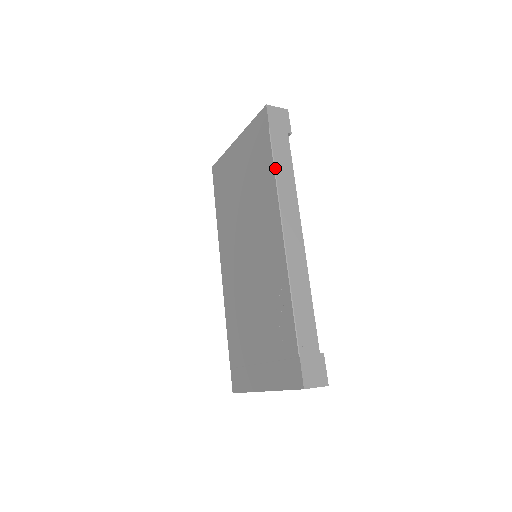
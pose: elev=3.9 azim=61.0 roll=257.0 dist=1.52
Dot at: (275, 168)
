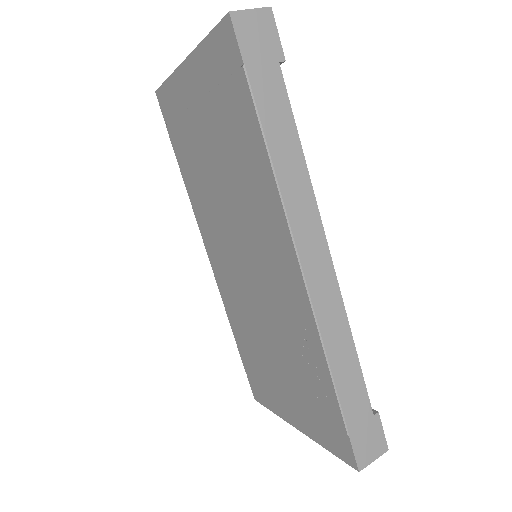
Dot at: (268, 148)
